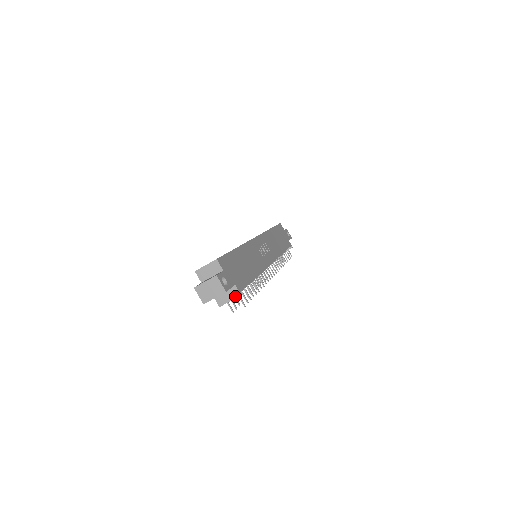
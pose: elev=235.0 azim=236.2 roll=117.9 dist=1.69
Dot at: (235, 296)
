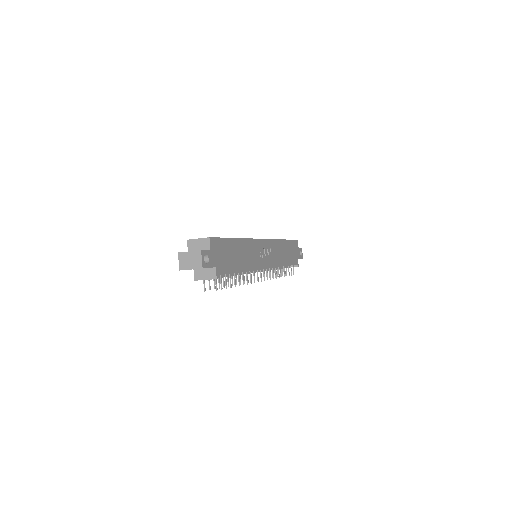
Dot at: (211, 277)
